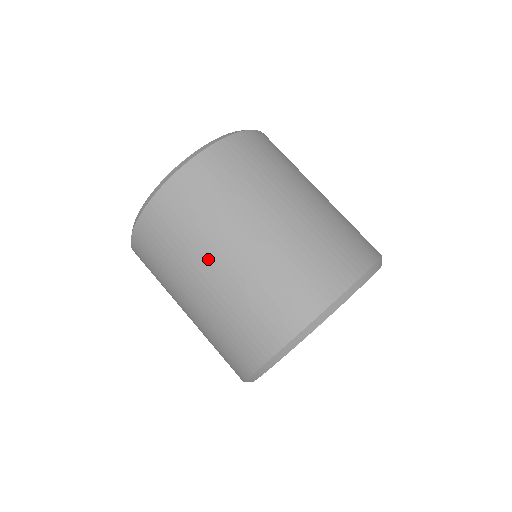
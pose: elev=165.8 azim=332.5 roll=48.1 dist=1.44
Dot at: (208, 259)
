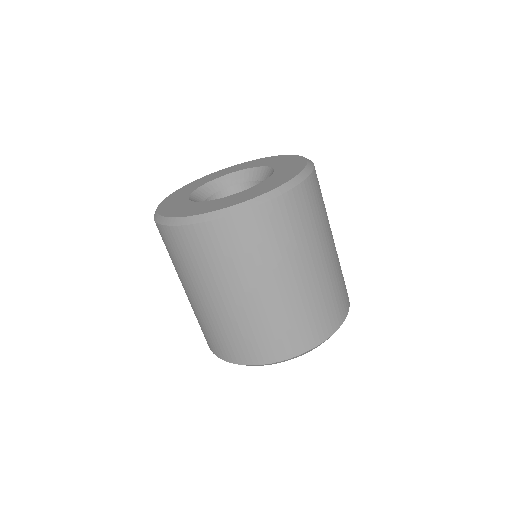
Dot at: (182, 283)
